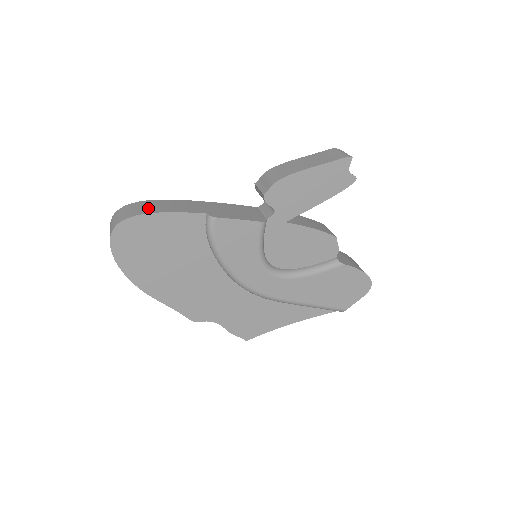
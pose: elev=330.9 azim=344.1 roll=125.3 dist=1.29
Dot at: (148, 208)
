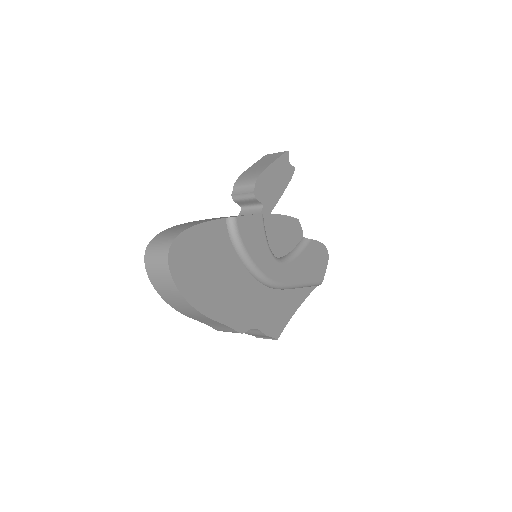
Dot at: (181, 228)
